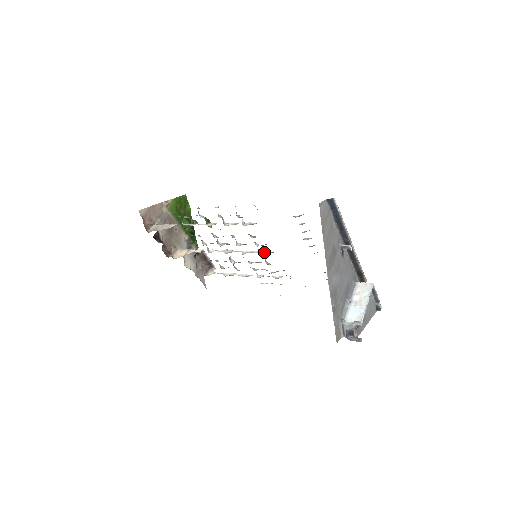
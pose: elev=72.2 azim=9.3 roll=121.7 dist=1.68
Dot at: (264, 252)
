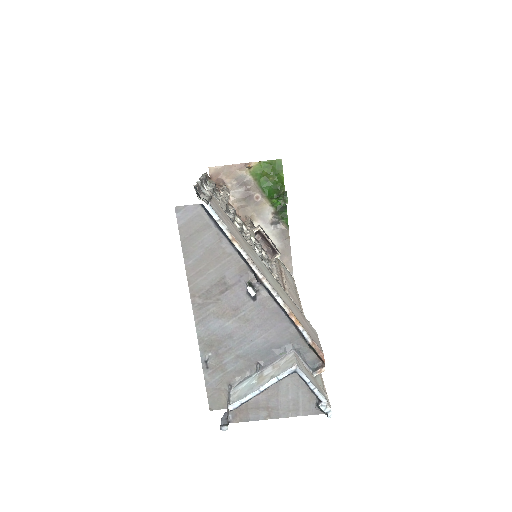
Dot at: occluded
